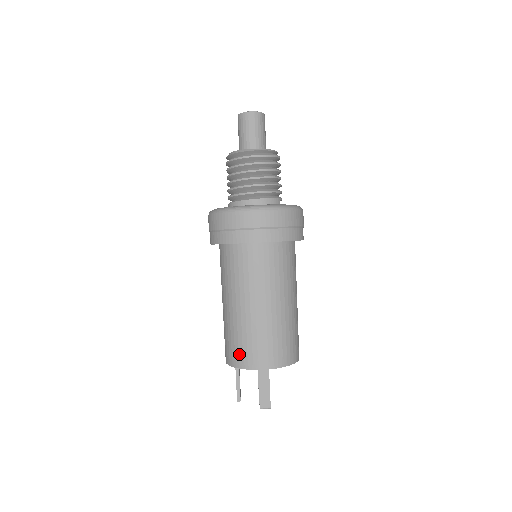
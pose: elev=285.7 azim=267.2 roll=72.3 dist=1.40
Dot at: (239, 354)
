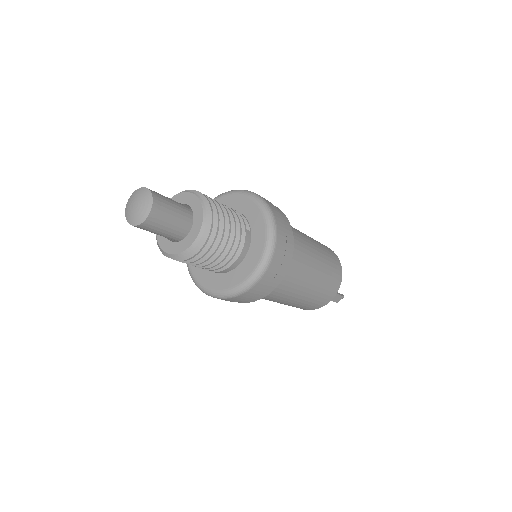
Dot at: occluded
